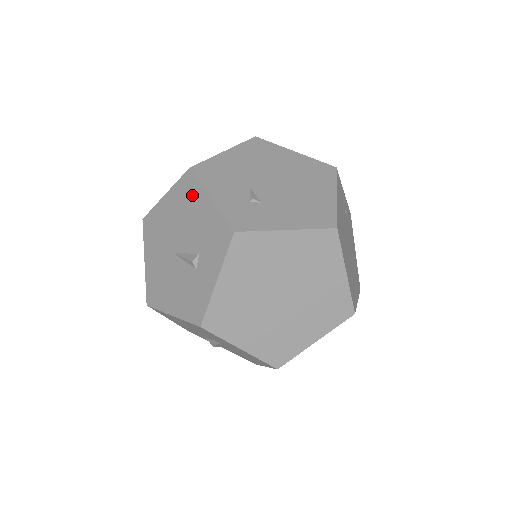
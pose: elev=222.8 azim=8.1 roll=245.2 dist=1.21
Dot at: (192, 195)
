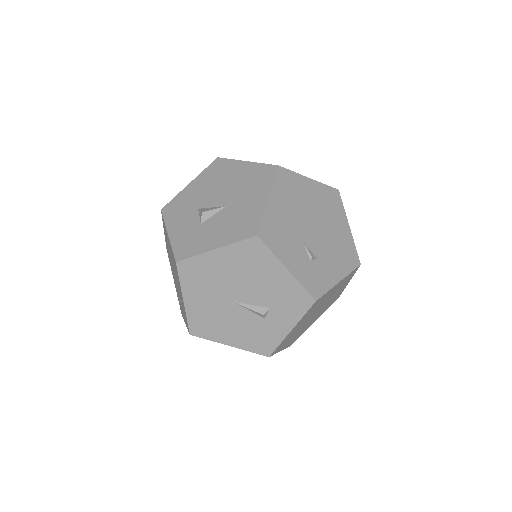
Dot at: (261, 261)
